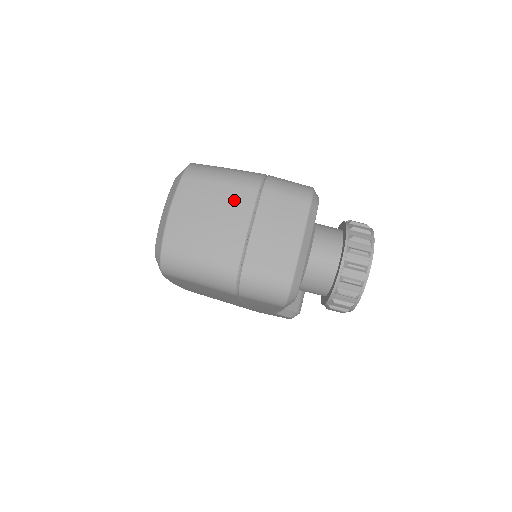
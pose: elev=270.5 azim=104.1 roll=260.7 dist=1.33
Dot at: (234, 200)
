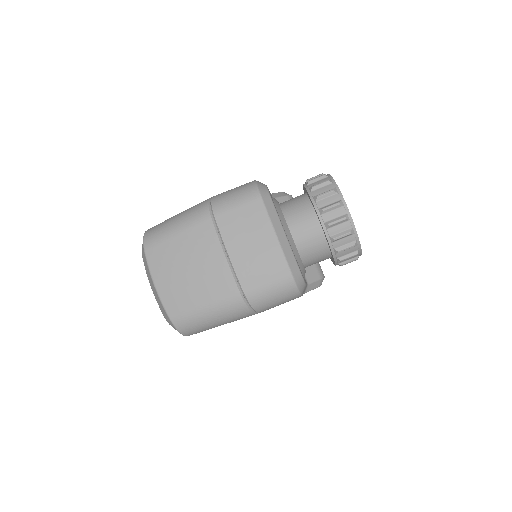
Dot at: (198, 242)
